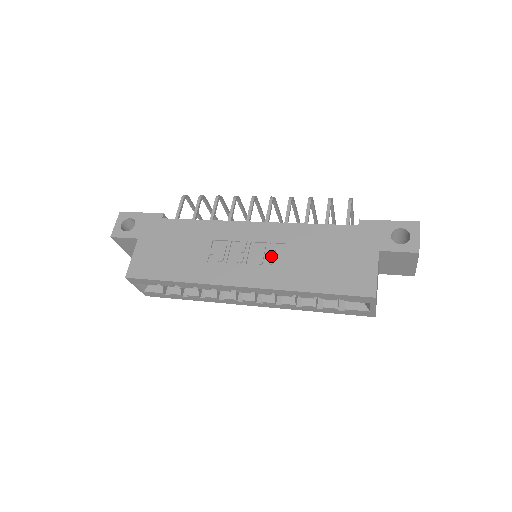
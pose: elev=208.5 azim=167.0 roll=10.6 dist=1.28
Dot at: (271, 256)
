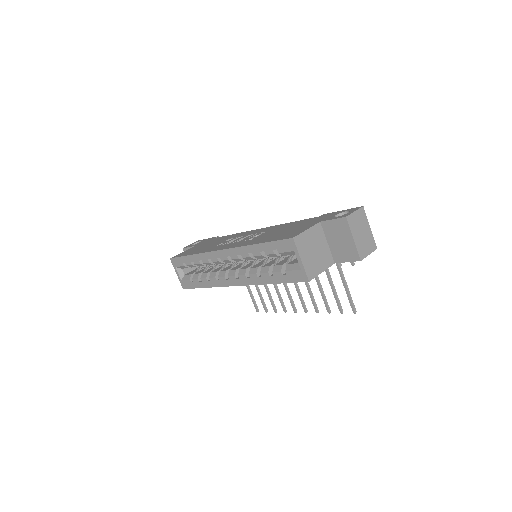
Dot at: (253, 237)
